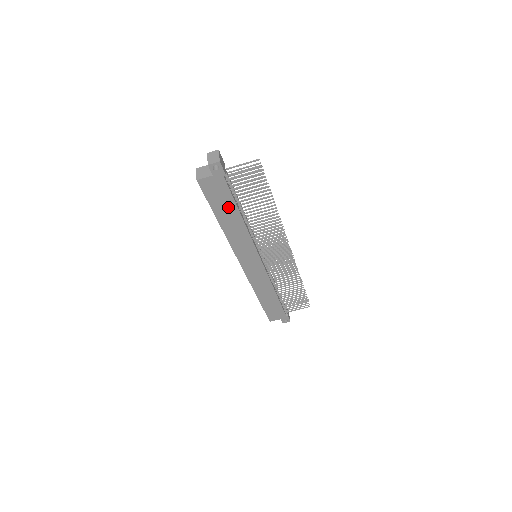
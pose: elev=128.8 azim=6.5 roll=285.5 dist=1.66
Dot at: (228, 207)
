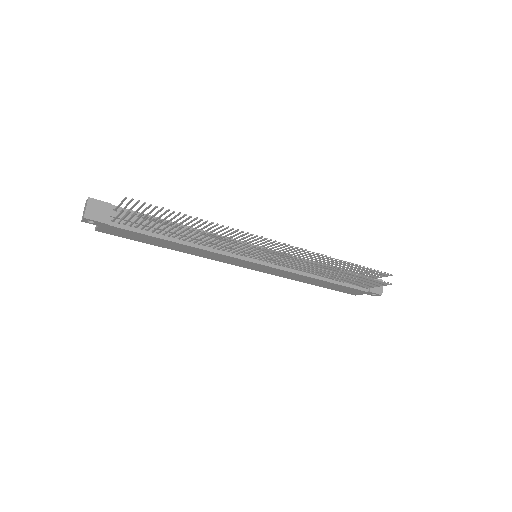
Dot at: (153, 239)
